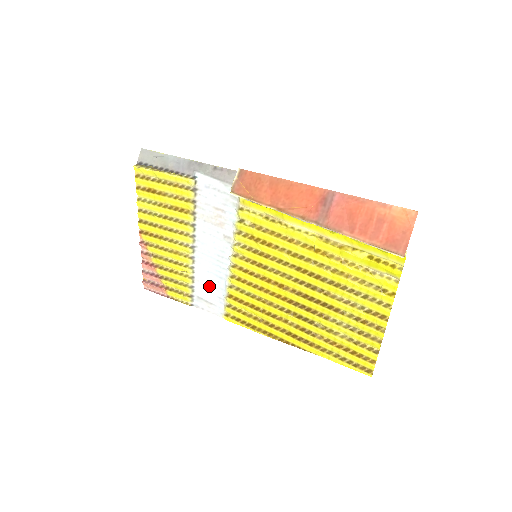
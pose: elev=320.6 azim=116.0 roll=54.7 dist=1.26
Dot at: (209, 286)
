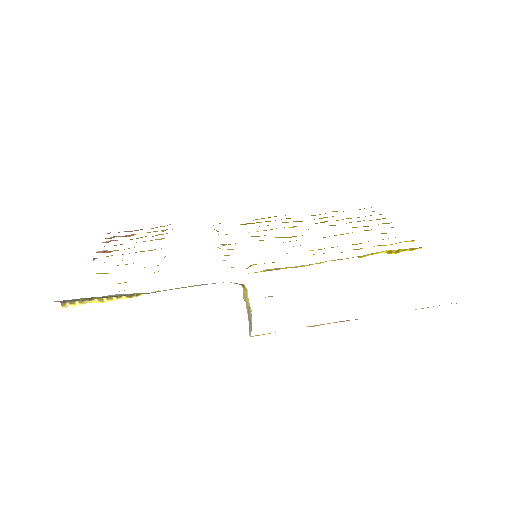
Dot at: occluded
